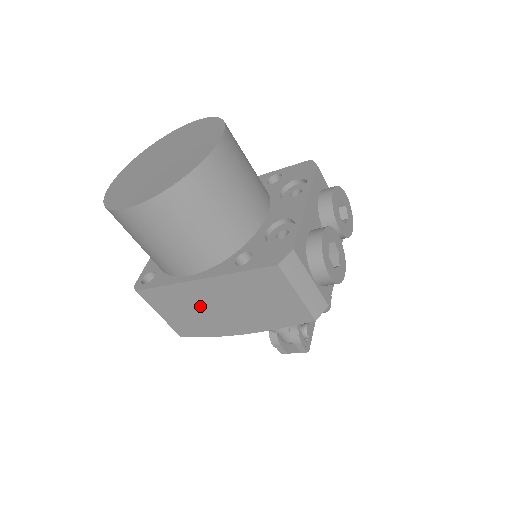
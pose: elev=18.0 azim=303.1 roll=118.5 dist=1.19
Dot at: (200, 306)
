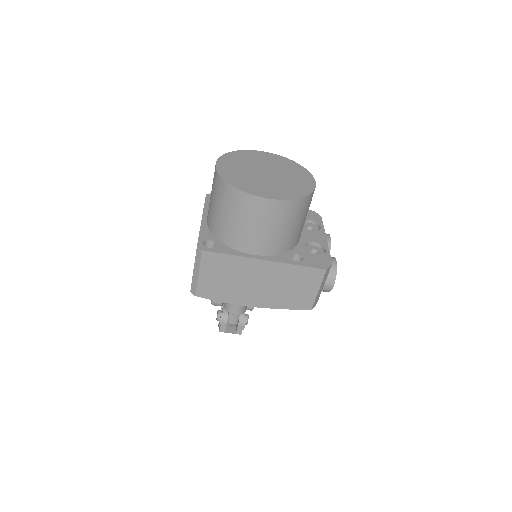
Dot at: (243, 278)
